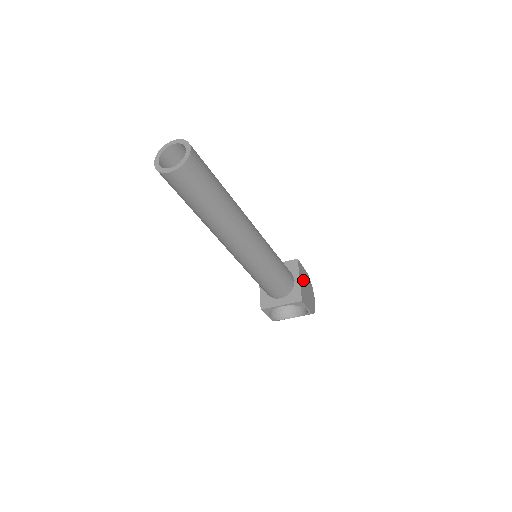
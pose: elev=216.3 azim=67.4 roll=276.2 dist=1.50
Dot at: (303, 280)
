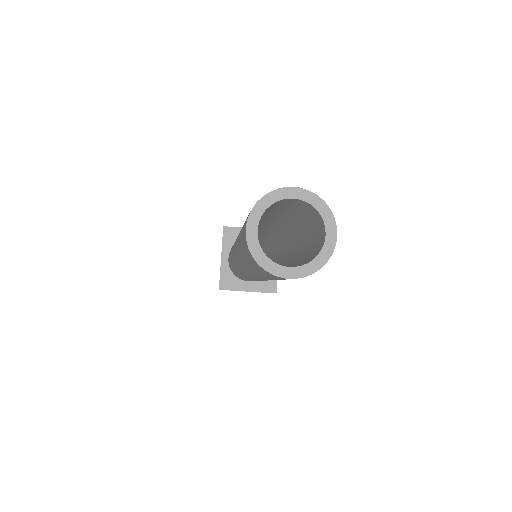
Dot at: occluded
